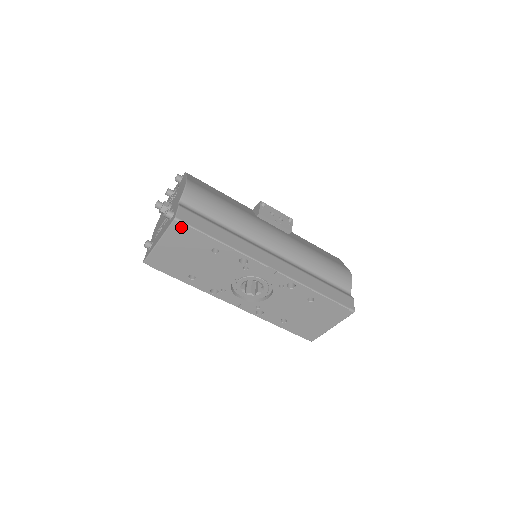
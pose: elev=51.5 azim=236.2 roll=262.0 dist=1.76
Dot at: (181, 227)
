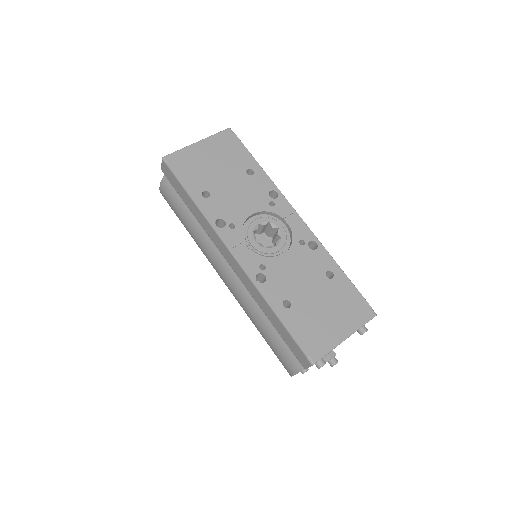
Dot at: (231, 137)
